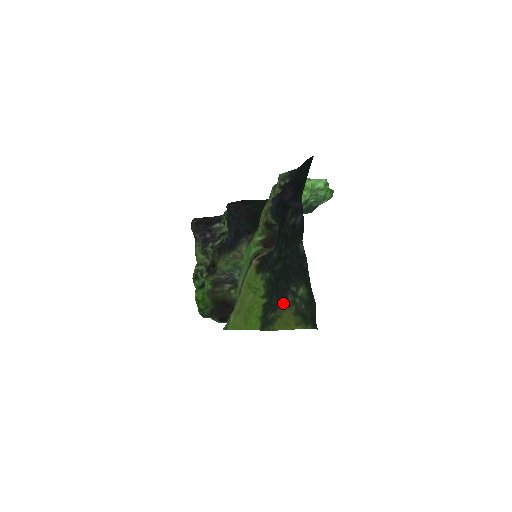
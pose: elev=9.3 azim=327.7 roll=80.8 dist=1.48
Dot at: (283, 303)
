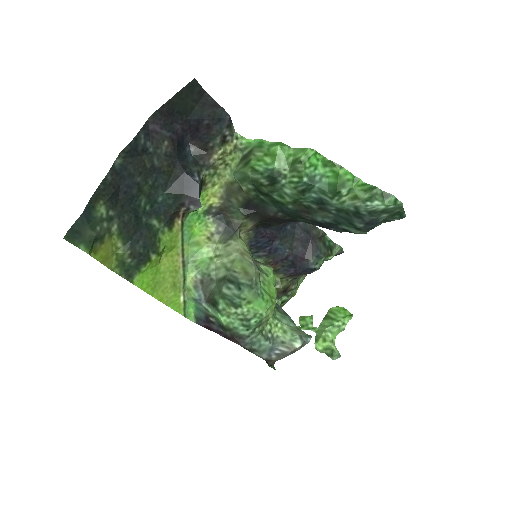
Dot at: (121, 239)
